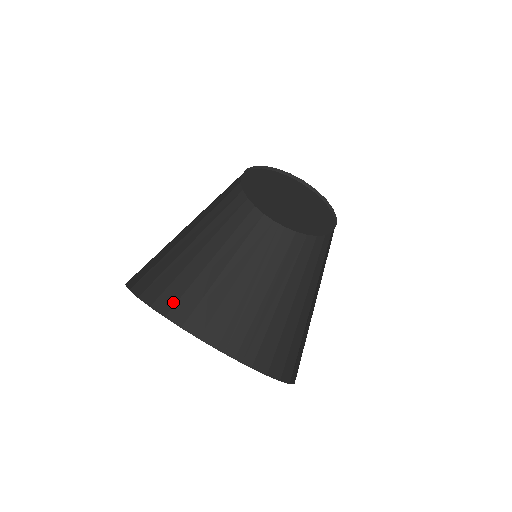
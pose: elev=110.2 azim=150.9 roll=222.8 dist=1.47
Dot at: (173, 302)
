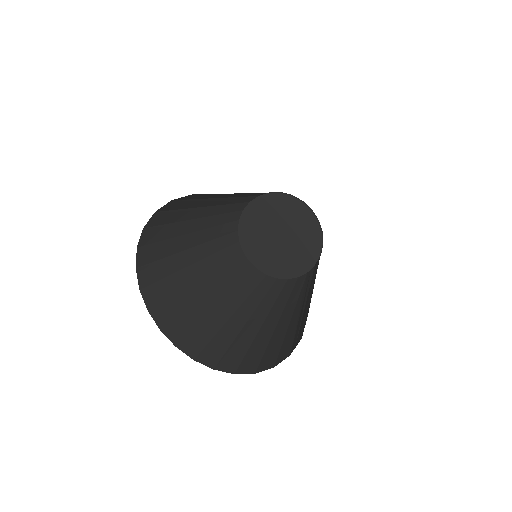
Dot at: (239, 360)
